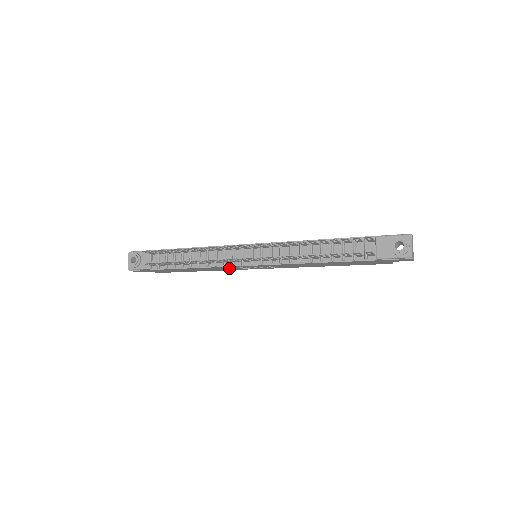
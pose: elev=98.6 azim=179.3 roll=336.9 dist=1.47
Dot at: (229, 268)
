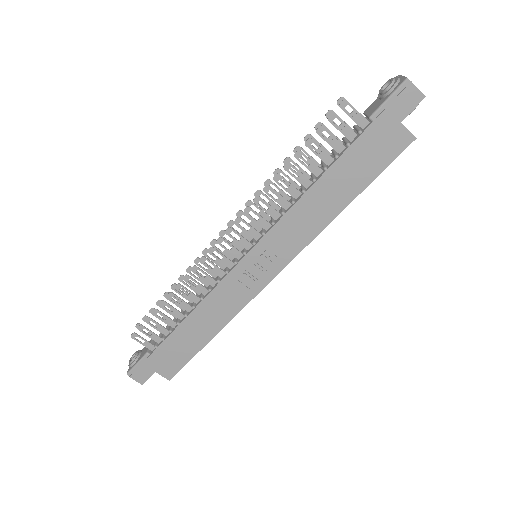
Dot at: (231, 295)
